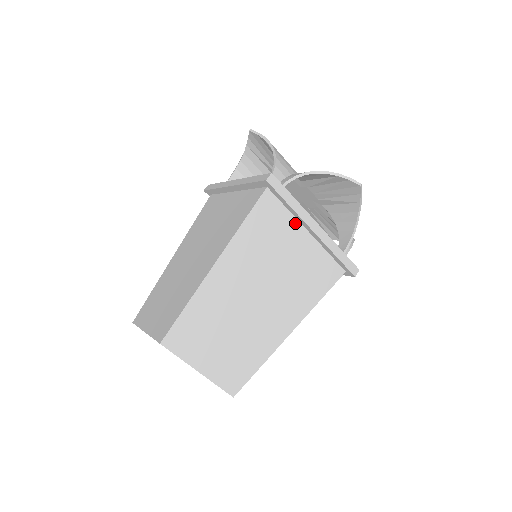
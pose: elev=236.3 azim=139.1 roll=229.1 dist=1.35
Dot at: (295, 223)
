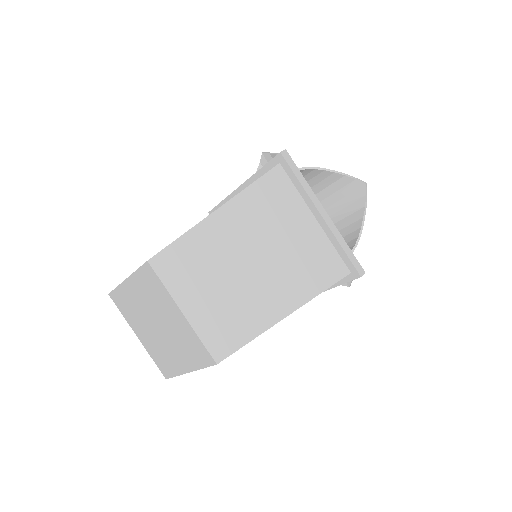
Dot at: (303, 205)
